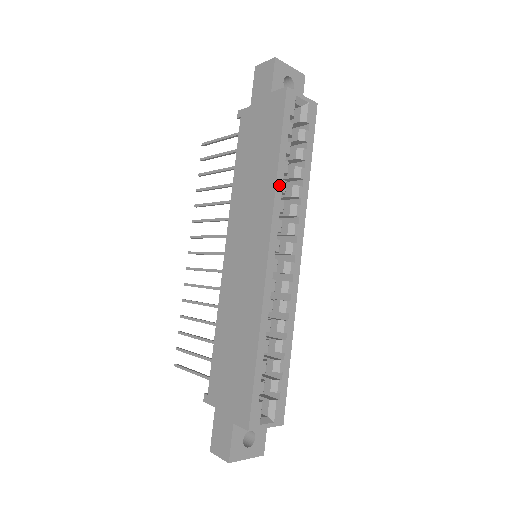
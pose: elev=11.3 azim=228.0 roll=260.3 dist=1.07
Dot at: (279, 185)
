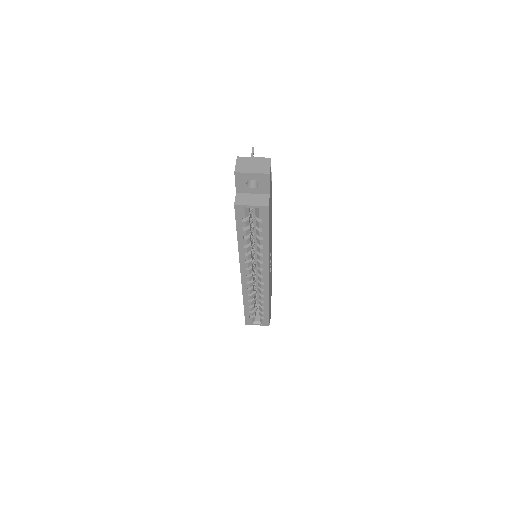
Dot at: (241, 250)
